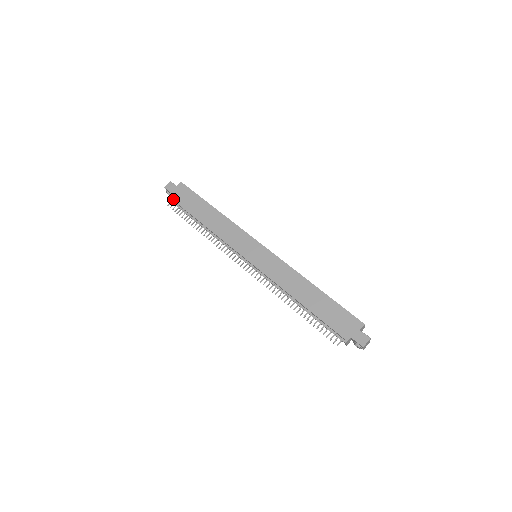
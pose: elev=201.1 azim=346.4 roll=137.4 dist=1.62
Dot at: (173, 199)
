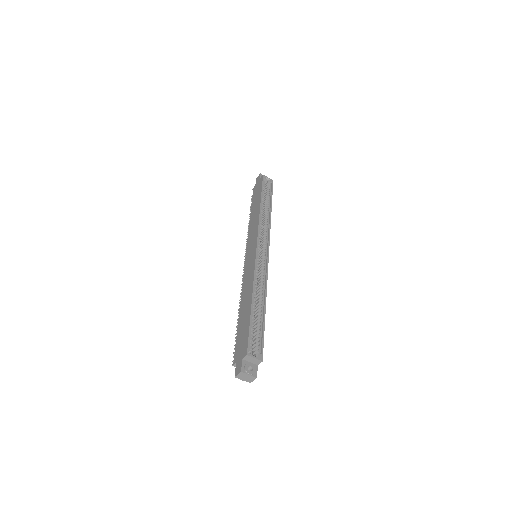
Dot at: (253, 190)
